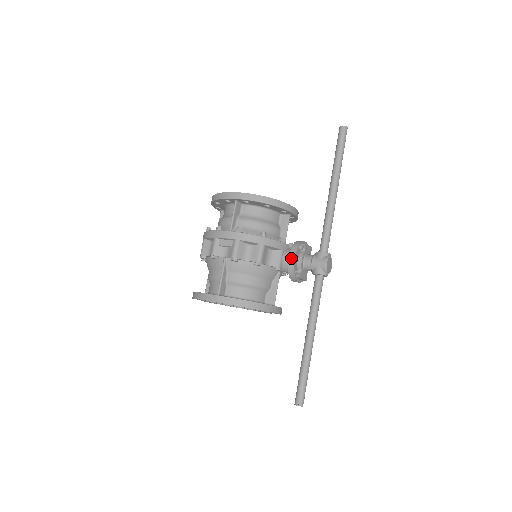
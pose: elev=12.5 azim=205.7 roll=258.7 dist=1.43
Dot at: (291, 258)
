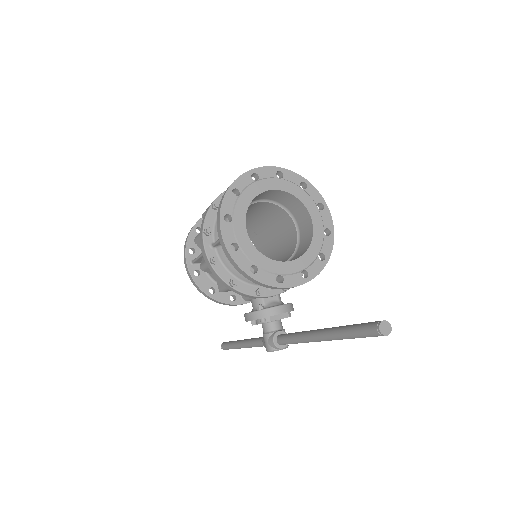
Dot at: (246, 317)
